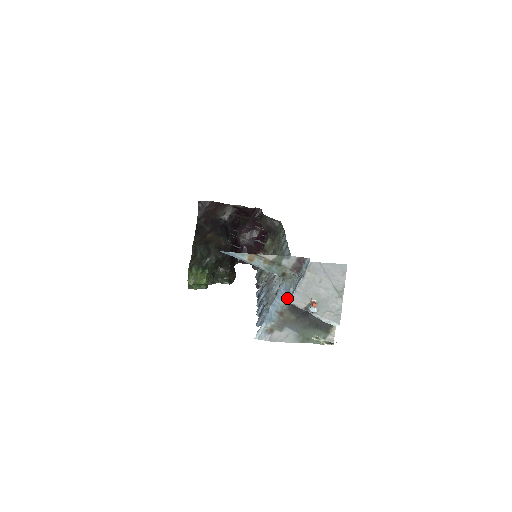
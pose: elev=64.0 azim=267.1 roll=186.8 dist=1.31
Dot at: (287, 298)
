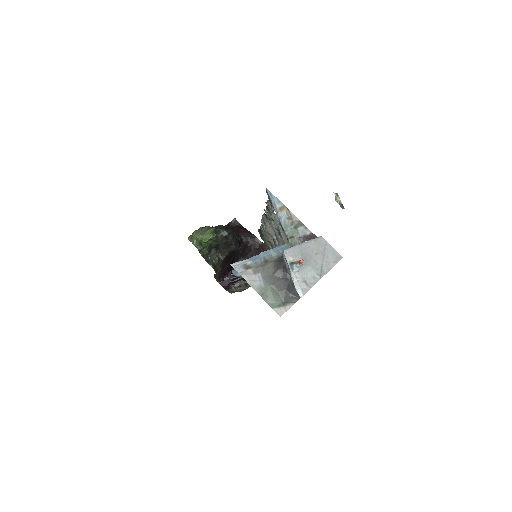
Dot at: (280, 254)
